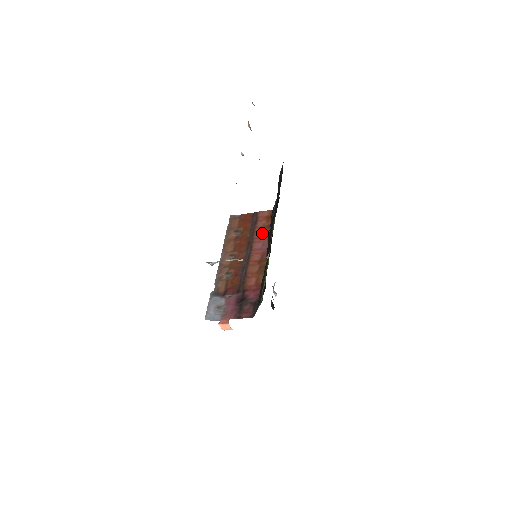
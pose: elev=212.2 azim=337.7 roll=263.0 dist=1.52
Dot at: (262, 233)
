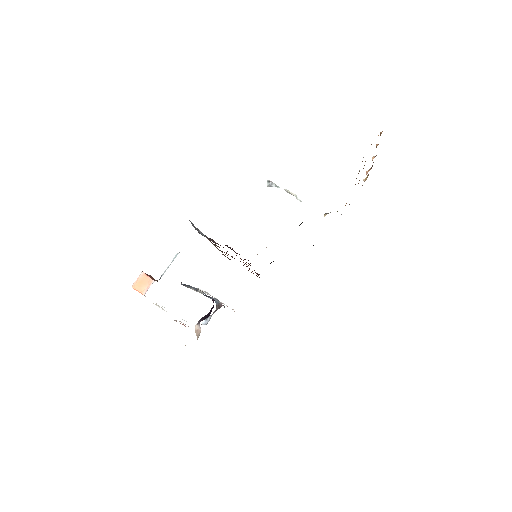
Dot at: (252, 271)
